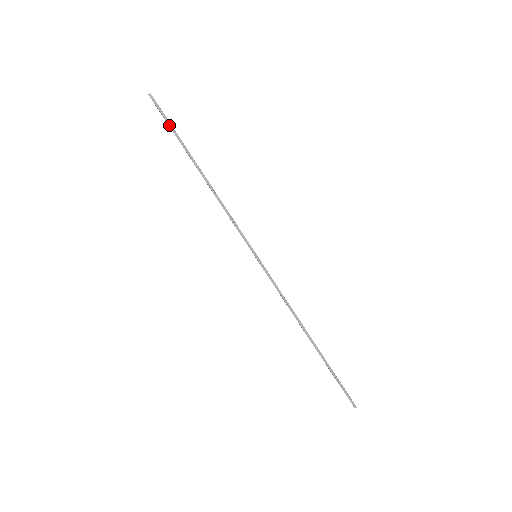
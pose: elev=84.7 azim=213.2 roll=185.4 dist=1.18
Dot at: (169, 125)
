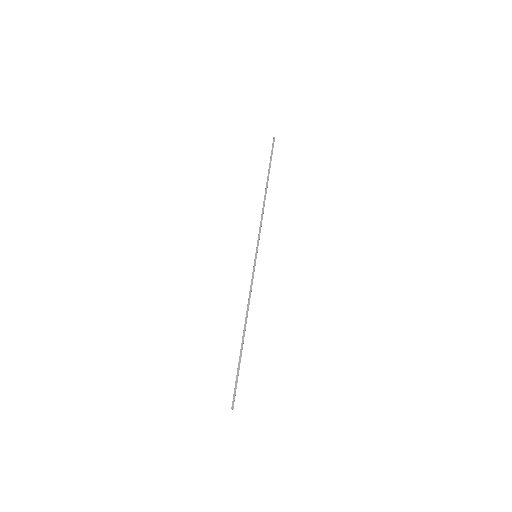
Dot at: (271, 157)
